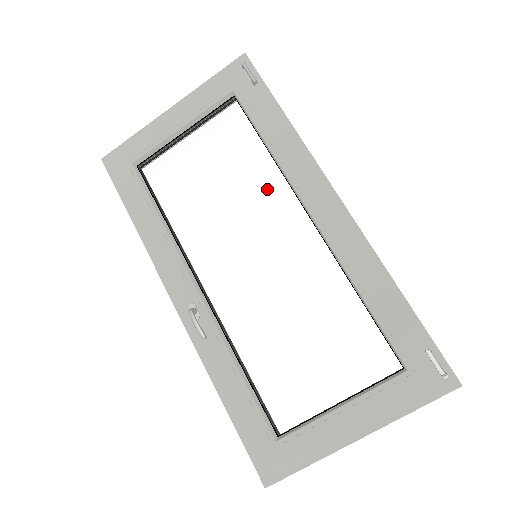
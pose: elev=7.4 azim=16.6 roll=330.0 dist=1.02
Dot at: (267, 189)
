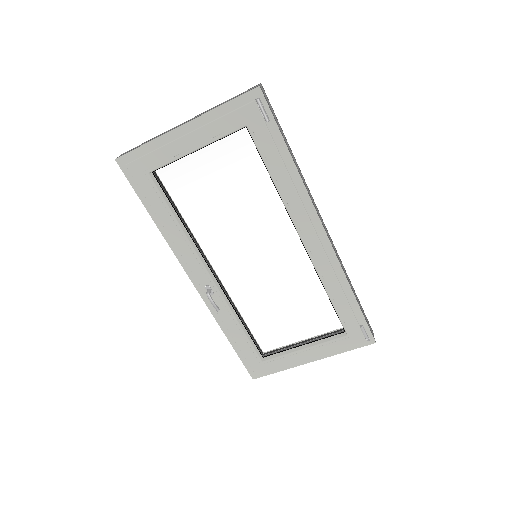
Dot at: (269, 213)
